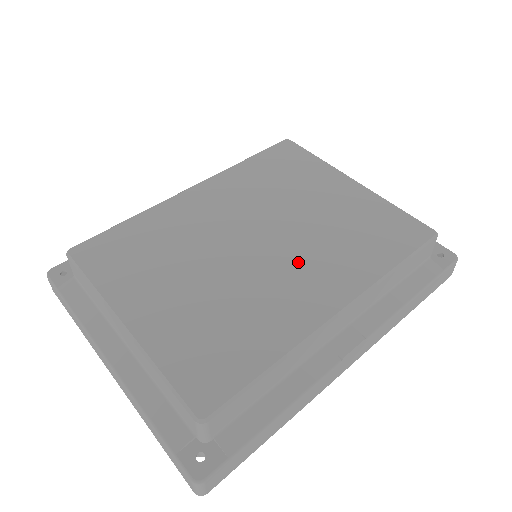
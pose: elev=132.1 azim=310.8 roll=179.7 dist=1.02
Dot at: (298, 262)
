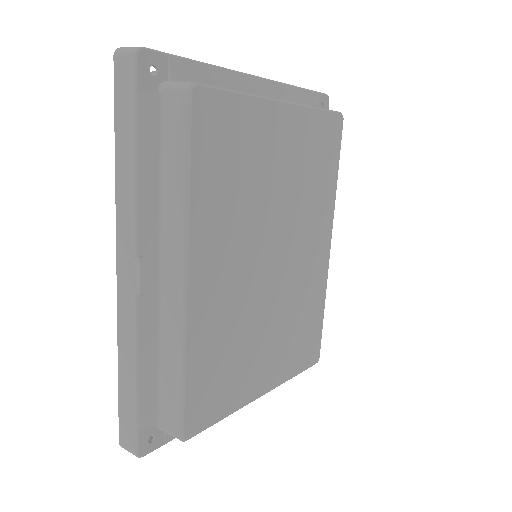
Dot at: (301, 243)
